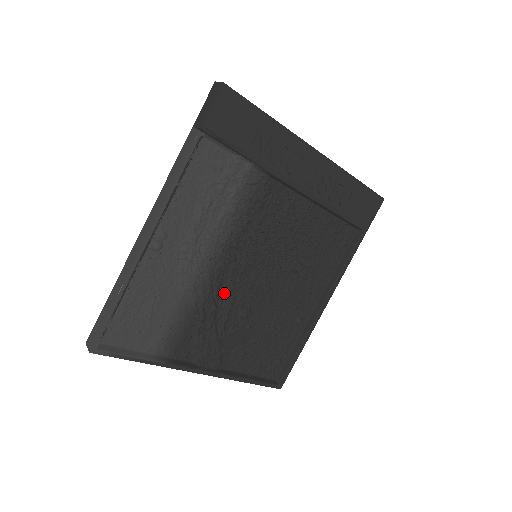
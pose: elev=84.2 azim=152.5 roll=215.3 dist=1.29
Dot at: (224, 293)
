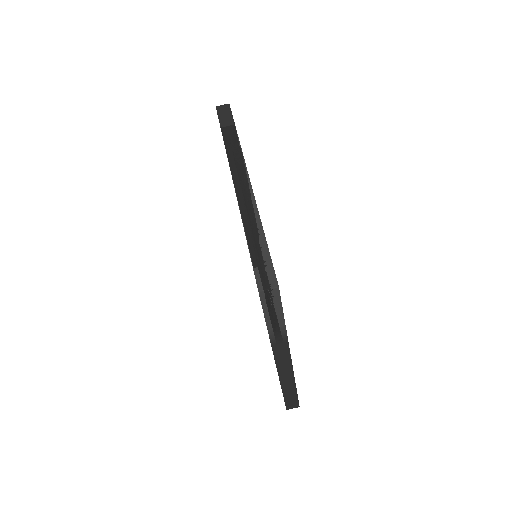
Dot at: occluded
